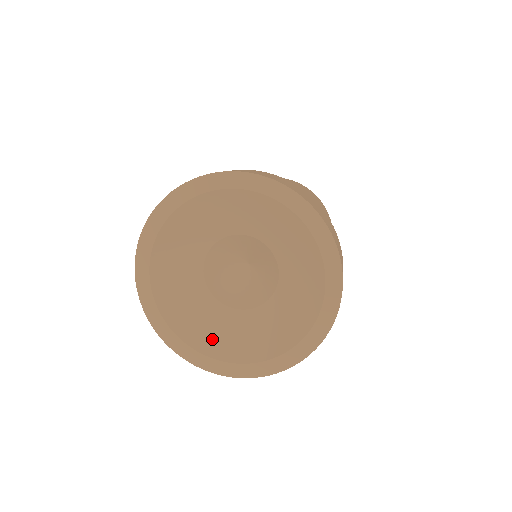
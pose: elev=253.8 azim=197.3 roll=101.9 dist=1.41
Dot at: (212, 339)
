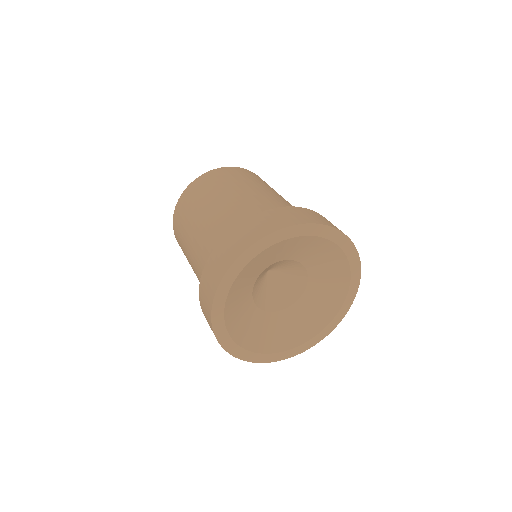
Dot at: (243, 330)
